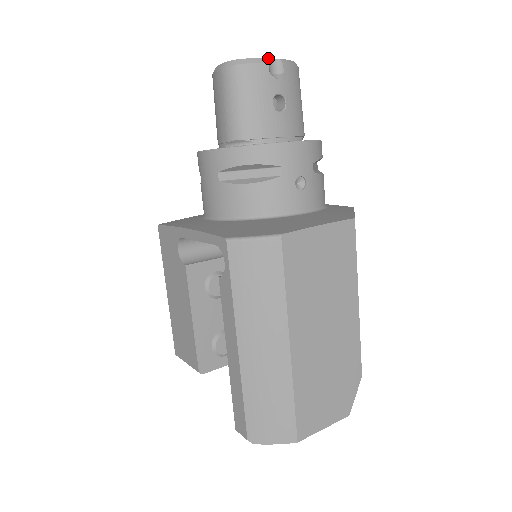
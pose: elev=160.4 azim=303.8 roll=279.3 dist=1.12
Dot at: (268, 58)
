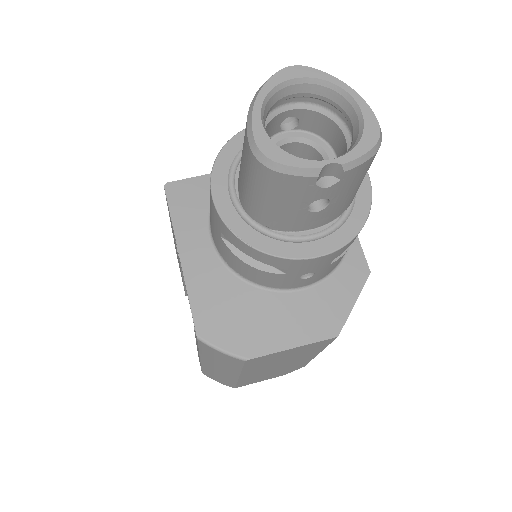
Dot at: (321, 168)
